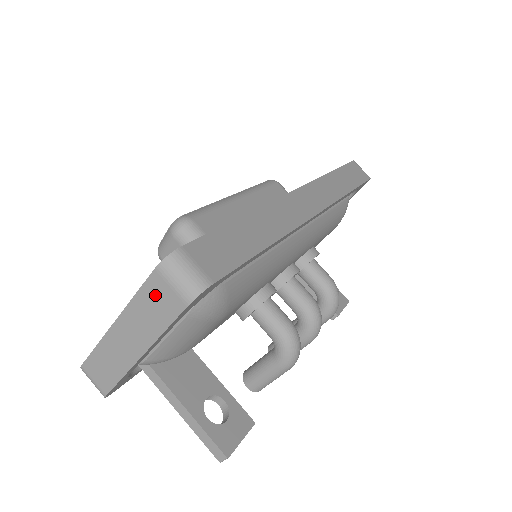
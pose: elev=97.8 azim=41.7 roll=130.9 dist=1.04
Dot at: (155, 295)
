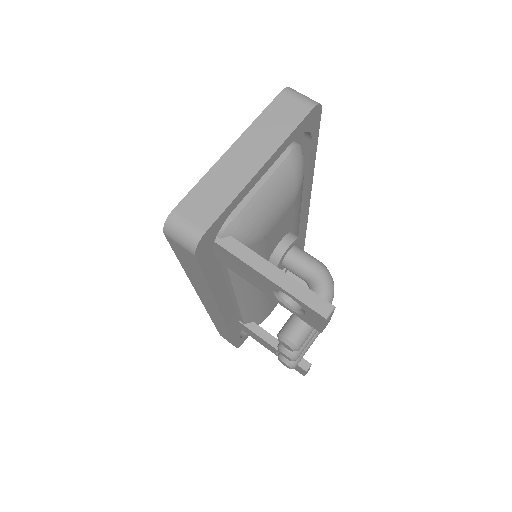
Dot at: (281, 109)
